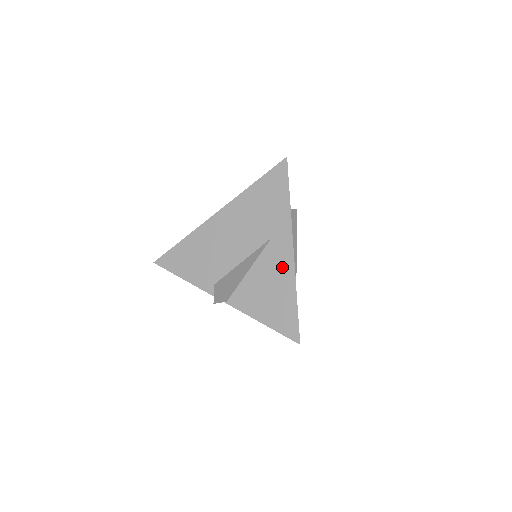
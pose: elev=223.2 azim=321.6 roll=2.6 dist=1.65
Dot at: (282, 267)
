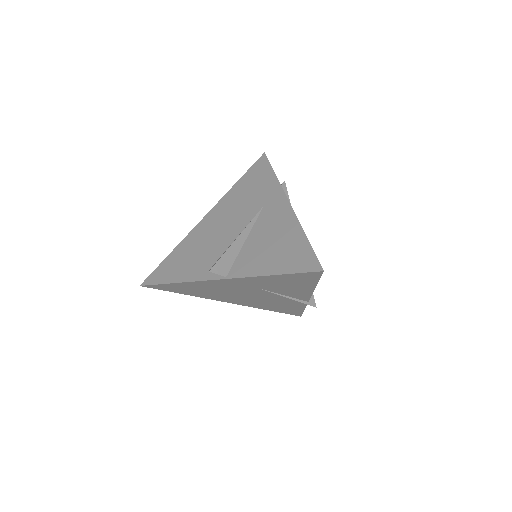
Dot at: (281, 219)
